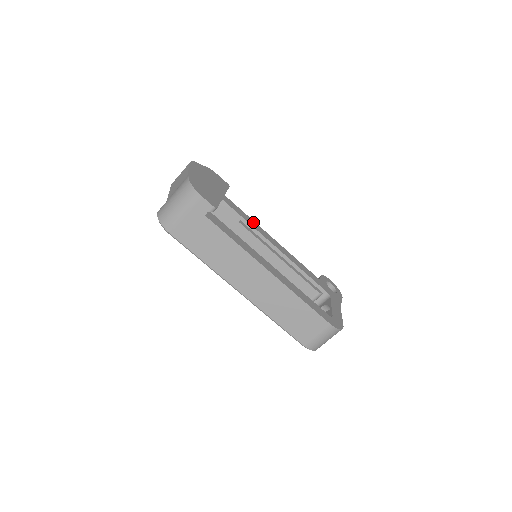
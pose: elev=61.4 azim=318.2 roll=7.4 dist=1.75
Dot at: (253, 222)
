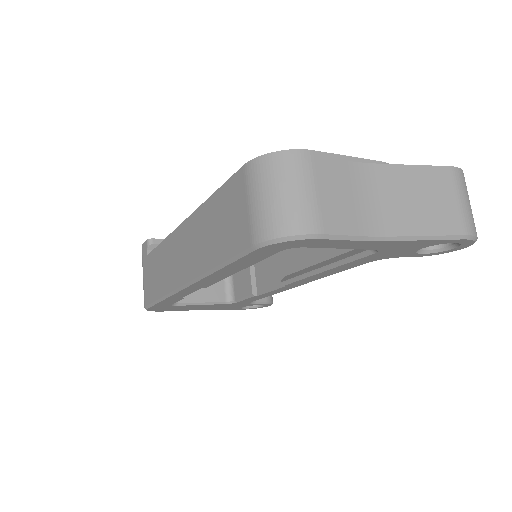
Dot at: occluded
